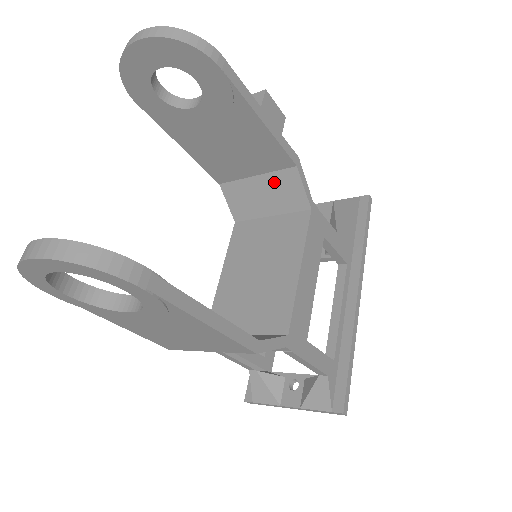
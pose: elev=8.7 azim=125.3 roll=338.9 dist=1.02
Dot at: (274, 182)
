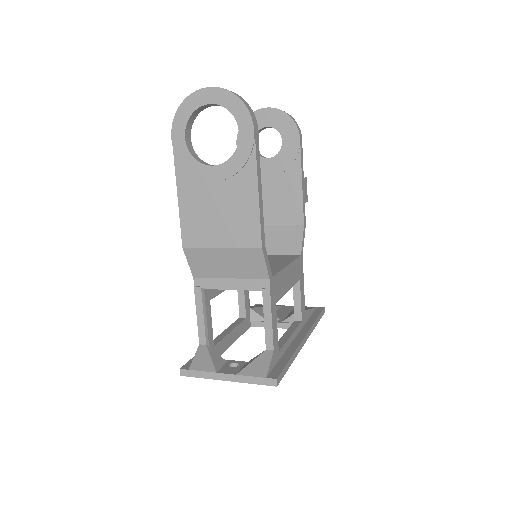
Dot at: (283, 232)
